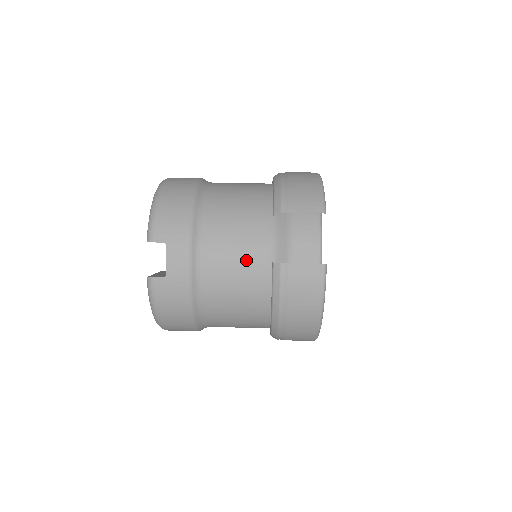
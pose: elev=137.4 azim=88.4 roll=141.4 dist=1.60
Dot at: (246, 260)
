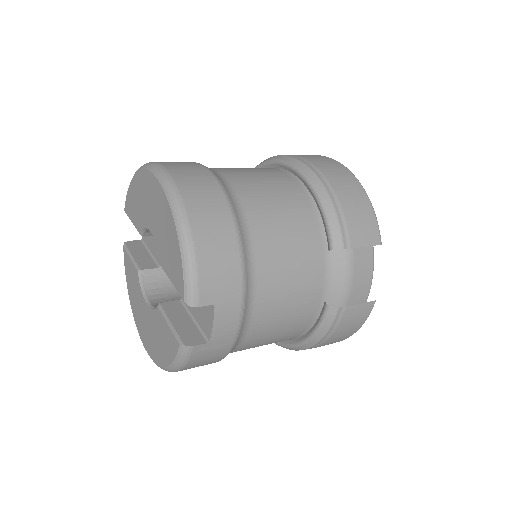
Dot at: (298, 304)
